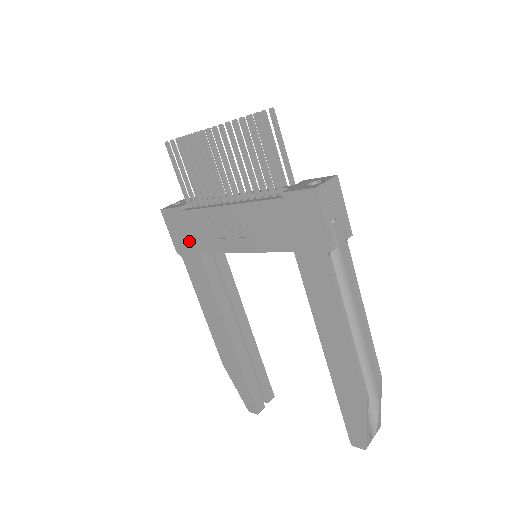
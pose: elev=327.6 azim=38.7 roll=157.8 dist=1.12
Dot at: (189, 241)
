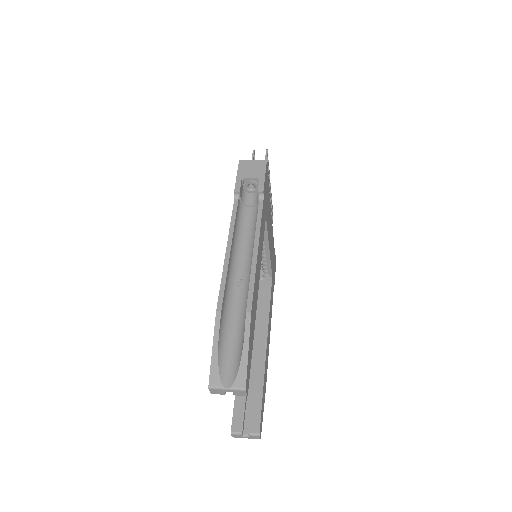
Dot at: occluded
